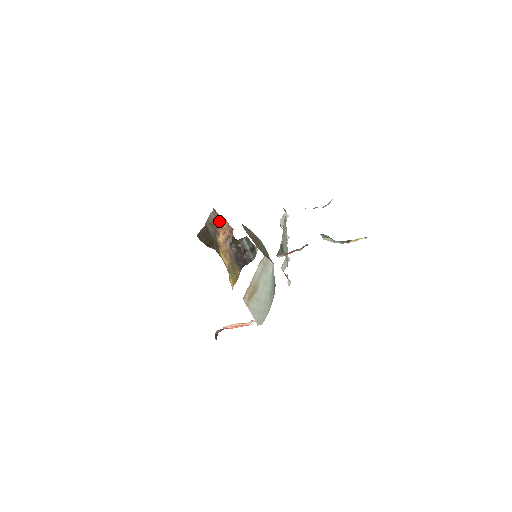
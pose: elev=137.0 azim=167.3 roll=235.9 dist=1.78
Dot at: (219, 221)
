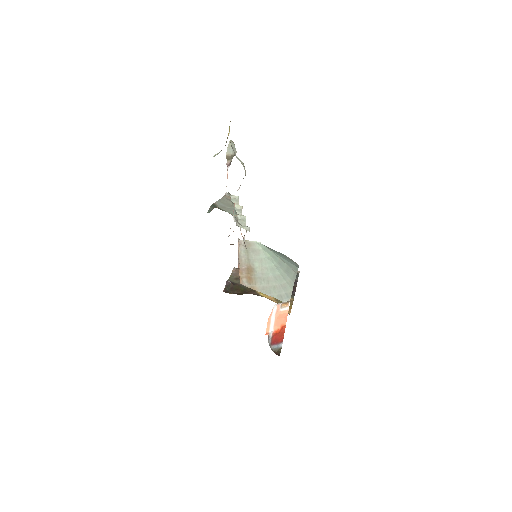
Dot at: occluded
